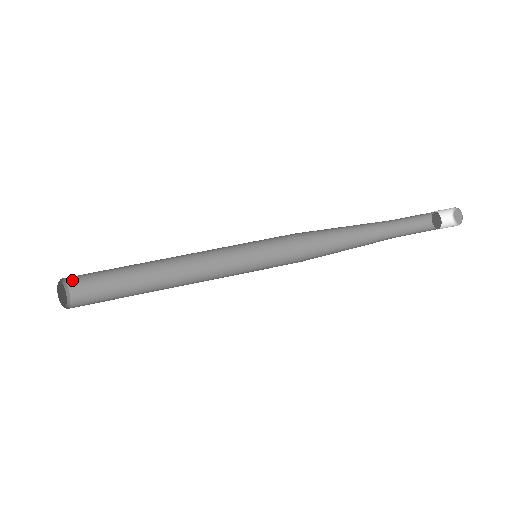
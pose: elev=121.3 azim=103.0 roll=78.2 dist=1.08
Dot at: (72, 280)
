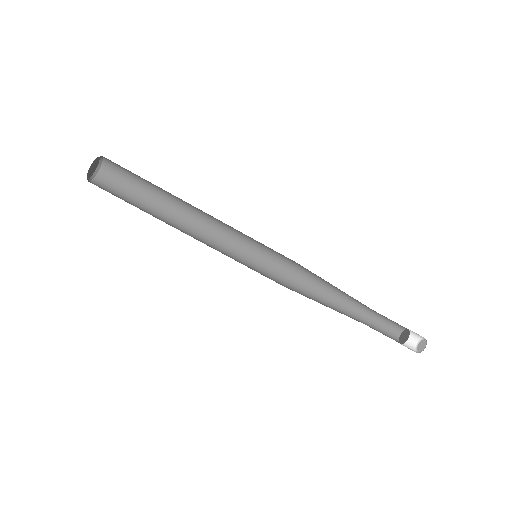
Dot at: (108, 159)
